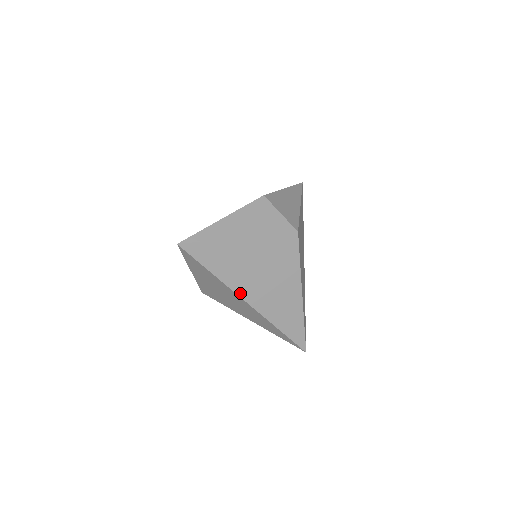
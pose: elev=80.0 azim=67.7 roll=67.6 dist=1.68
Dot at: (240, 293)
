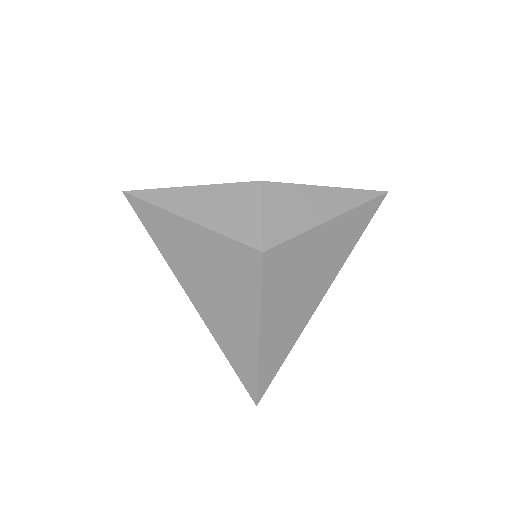
Dot at: (185, 286)
